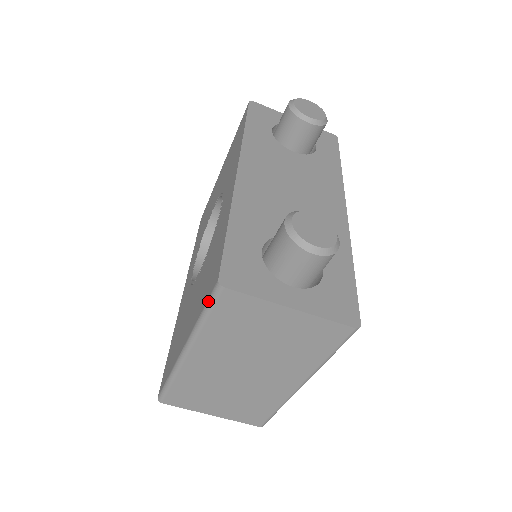
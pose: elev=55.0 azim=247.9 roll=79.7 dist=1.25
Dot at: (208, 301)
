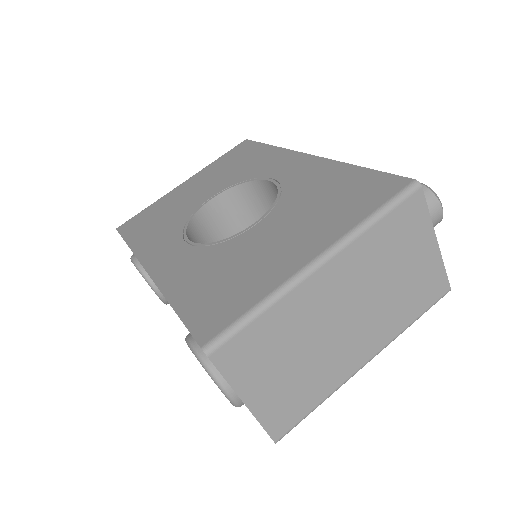
Dot at: (393, 199)
